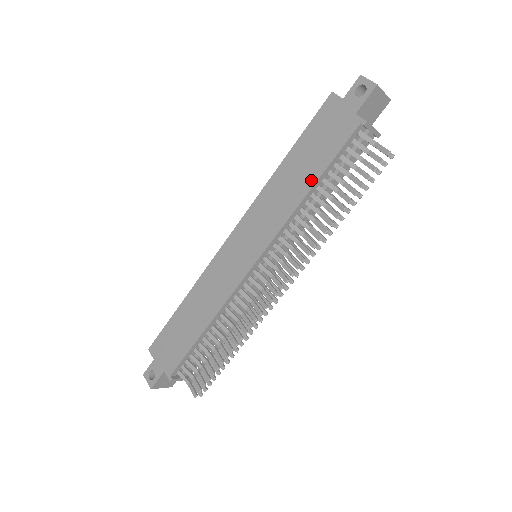
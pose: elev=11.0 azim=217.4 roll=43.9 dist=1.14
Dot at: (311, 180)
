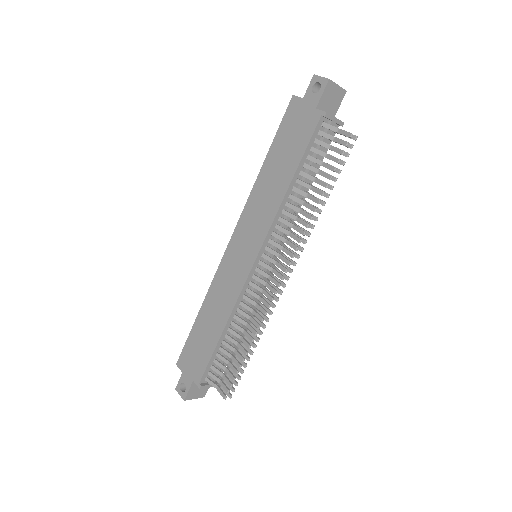
Dot at: (289, 175)
